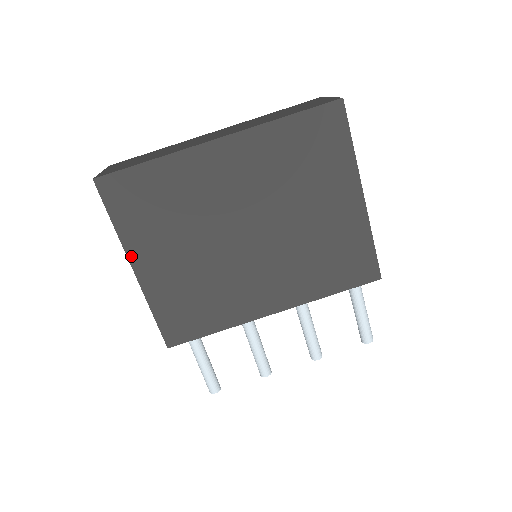
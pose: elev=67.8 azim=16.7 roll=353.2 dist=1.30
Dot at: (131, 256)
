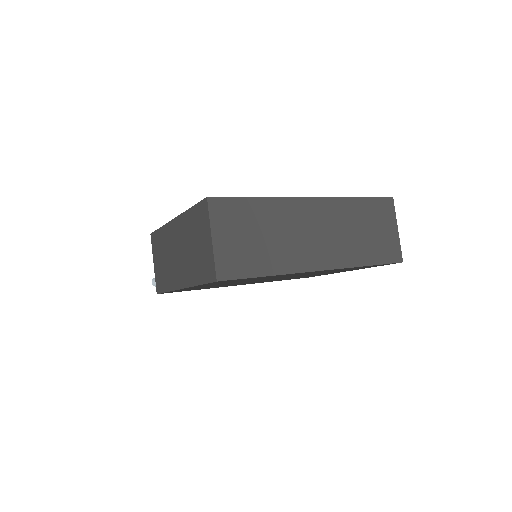
Dot at: occluded
